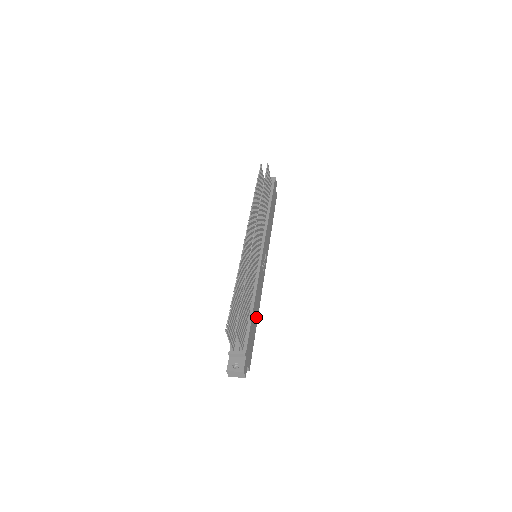
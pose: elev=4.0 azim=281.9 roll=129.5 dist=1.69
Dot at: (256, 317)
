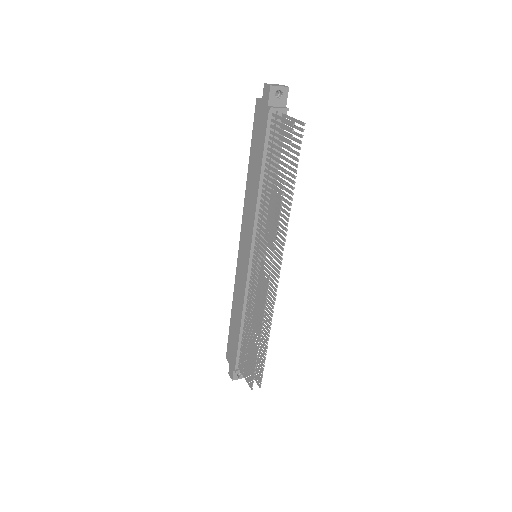
Dot at: occluded
